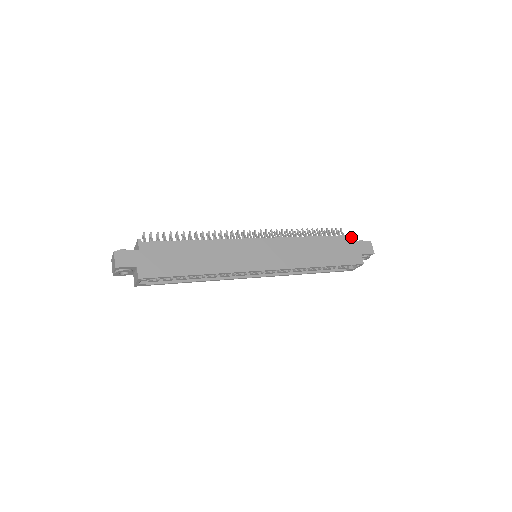
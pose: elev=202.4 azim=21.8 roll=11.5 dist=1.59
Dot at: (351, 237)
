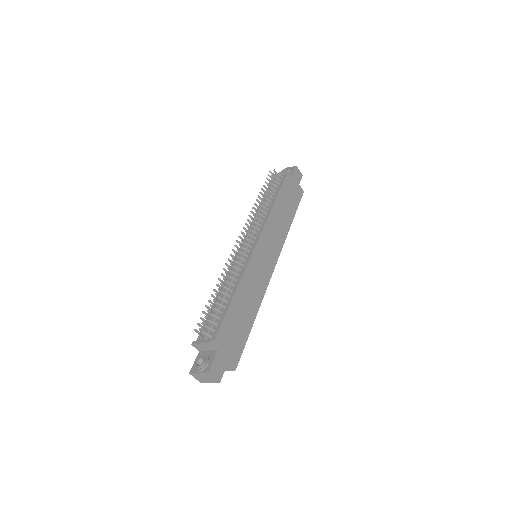
Dot at: (288, 175)
